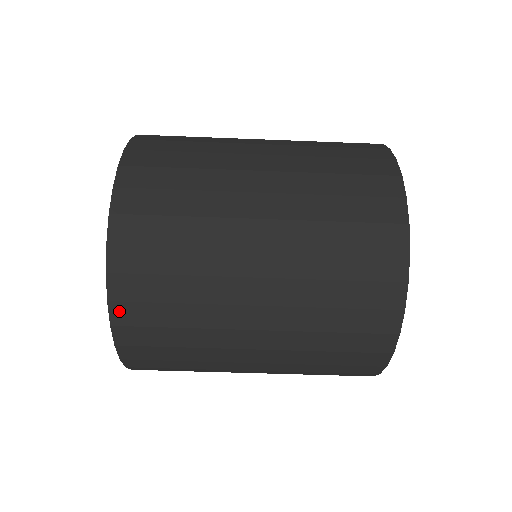
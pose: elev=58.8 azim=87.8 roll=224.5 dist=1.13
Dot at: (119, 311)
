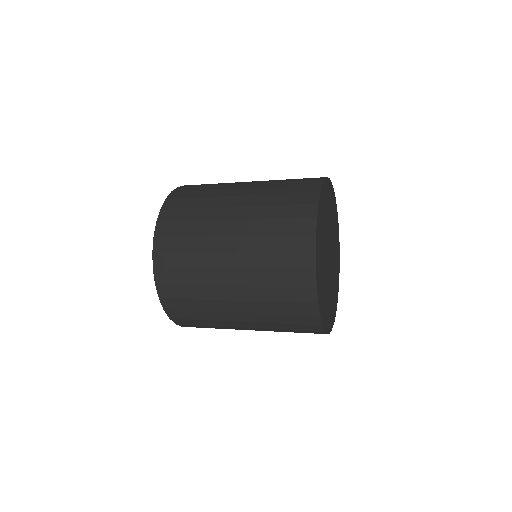
Dot at: (183, 325)
